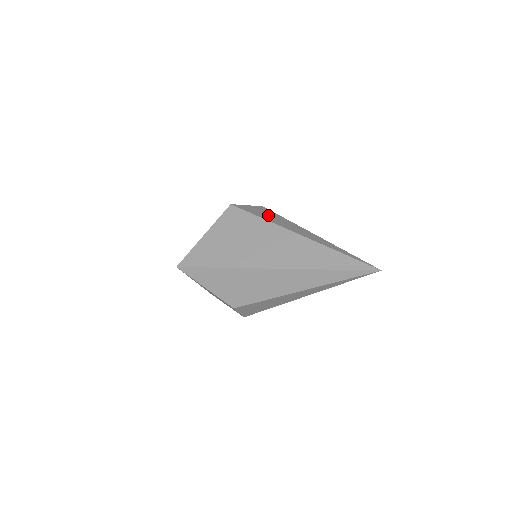
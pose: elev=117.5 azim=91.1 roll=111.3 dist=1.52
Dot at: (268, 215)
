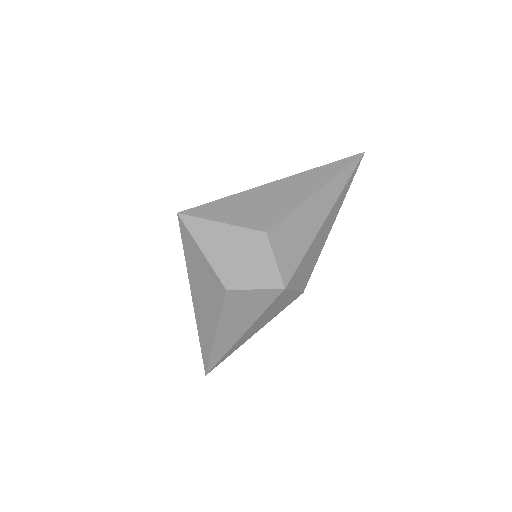
Dot at: occluded
